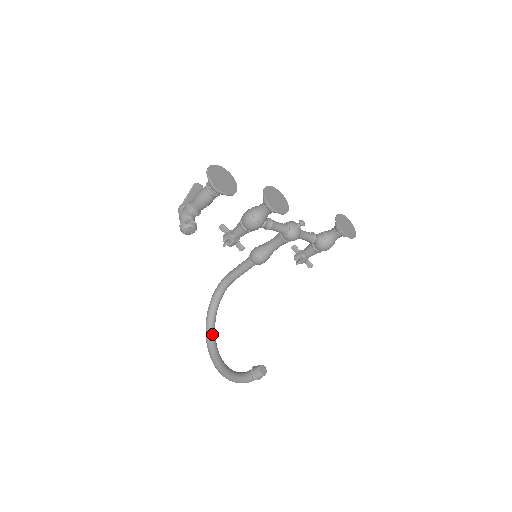
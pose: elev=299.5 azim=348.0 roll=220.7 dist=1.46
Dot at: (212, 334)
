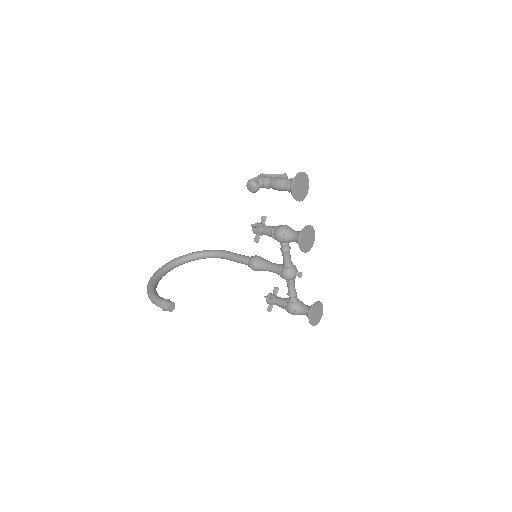
Dot at: (174, 265)
